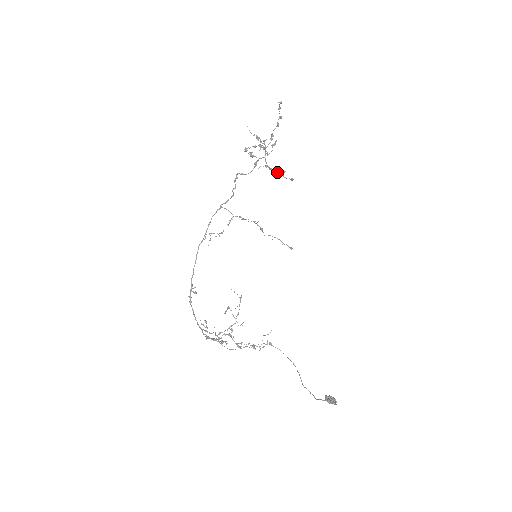
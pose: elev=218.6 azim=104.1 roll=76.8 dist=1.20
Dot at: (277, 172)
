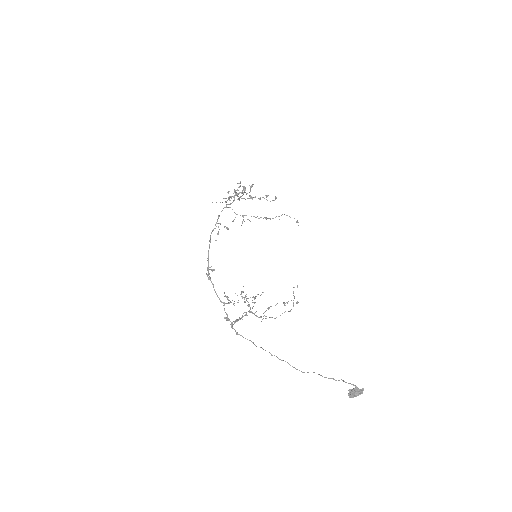
Dot at: occluded
